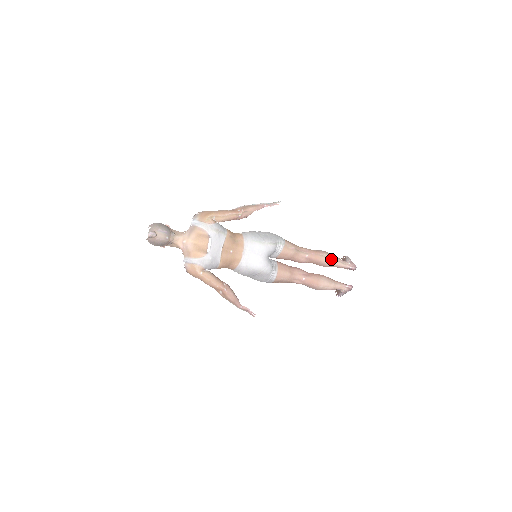
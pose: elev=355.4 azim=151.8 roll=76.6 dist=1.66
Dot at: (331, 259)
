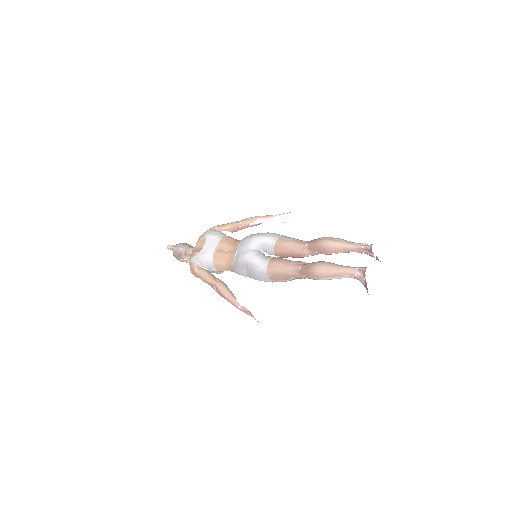
Dot at: (332, 241)
